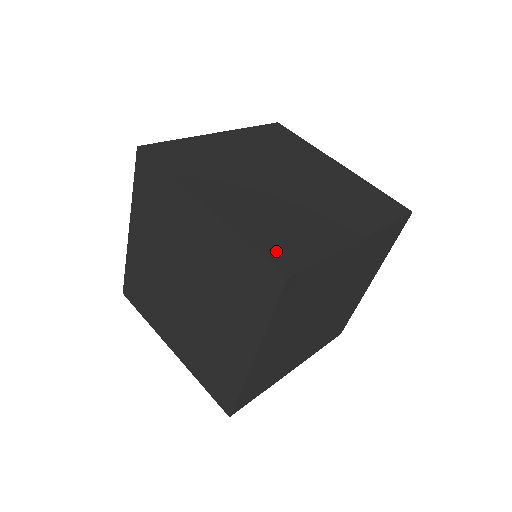
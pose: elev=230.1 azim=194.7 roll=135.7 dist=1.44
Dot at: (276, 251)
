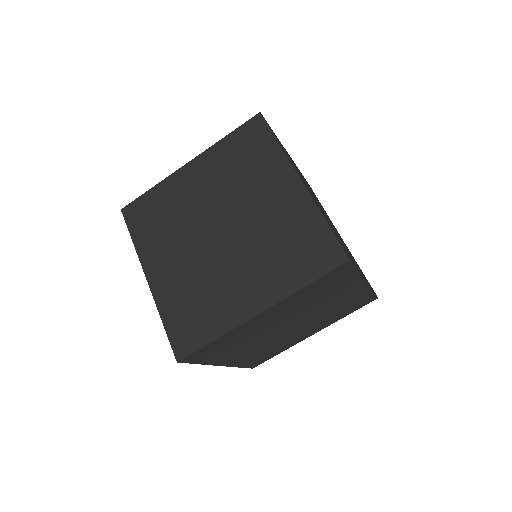
Dot at: (179, 333)
